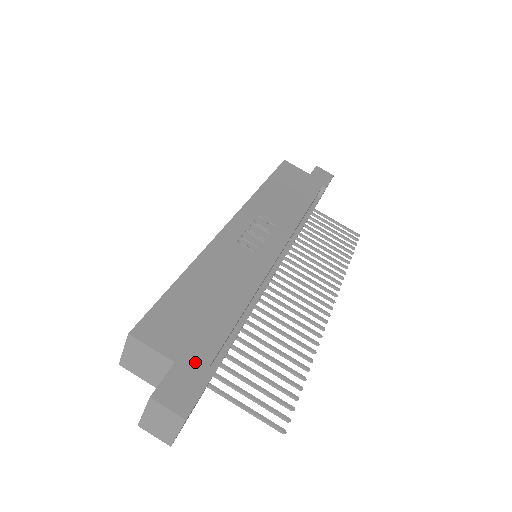
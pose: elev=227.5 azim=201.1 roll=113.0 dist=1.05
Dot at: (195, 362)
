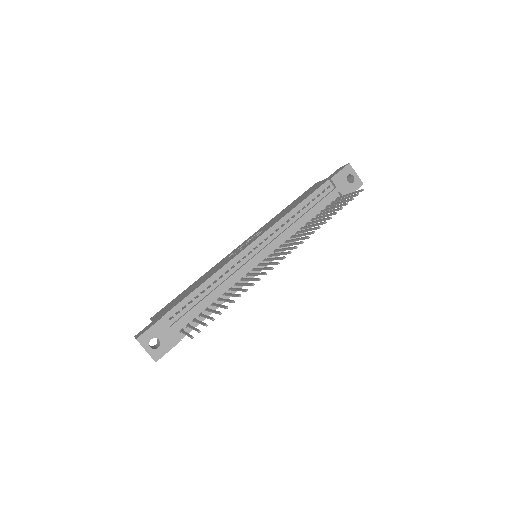
Dot at: (159, 317)
